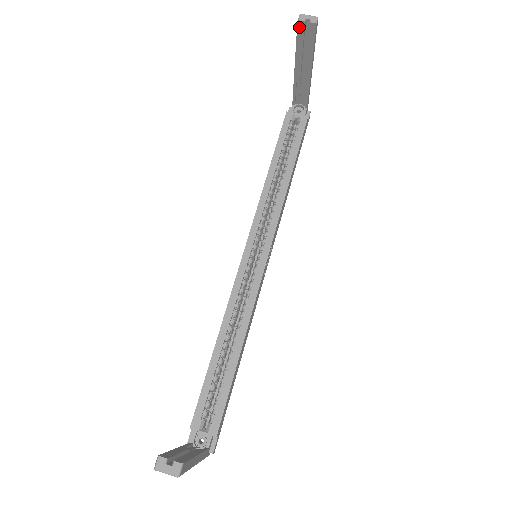
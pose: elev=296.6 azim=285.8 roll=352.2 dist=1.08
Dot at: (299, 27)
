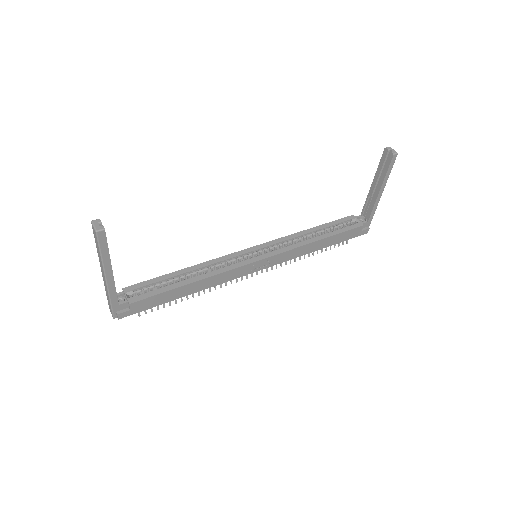
Dot at: (384, 153)
